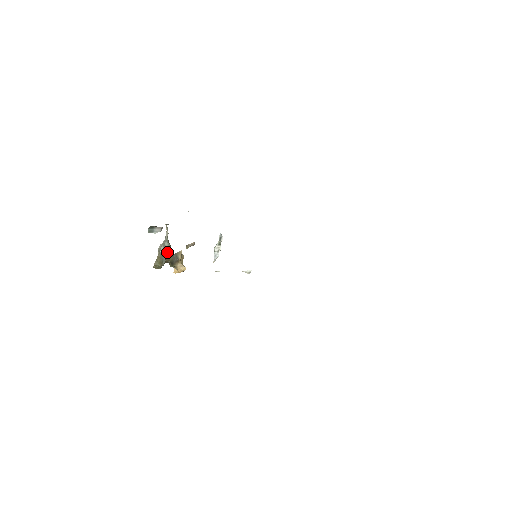
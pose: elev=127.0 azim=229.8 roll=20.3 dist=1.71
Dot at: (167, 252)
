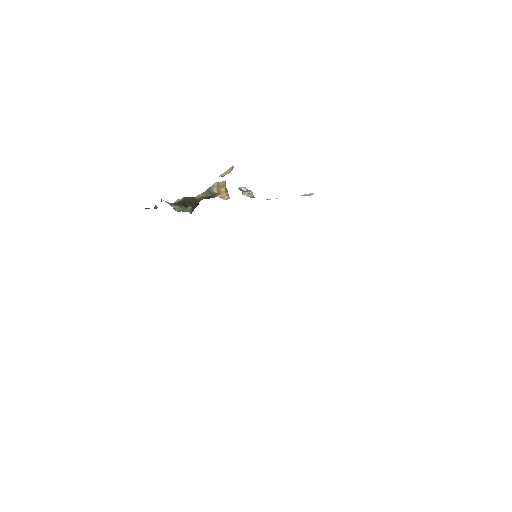
Dot at: (183, 210)
